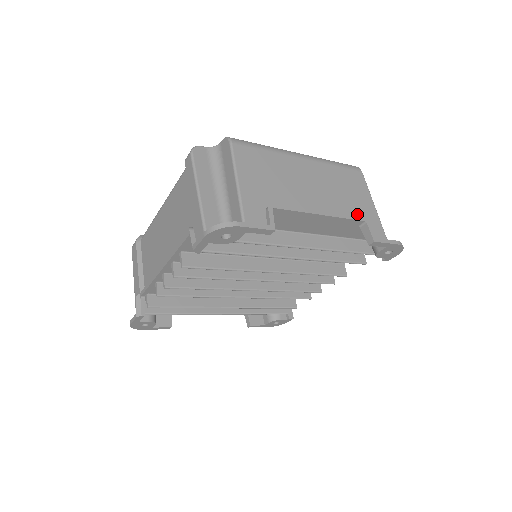
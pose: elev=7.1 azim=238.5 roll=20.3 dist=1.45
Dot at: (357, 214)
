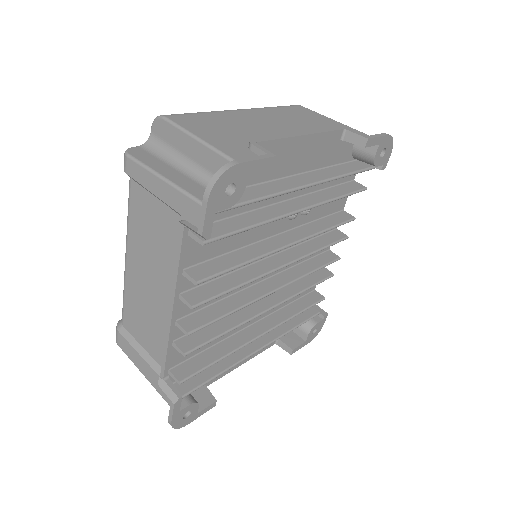
Dot at: occluded
